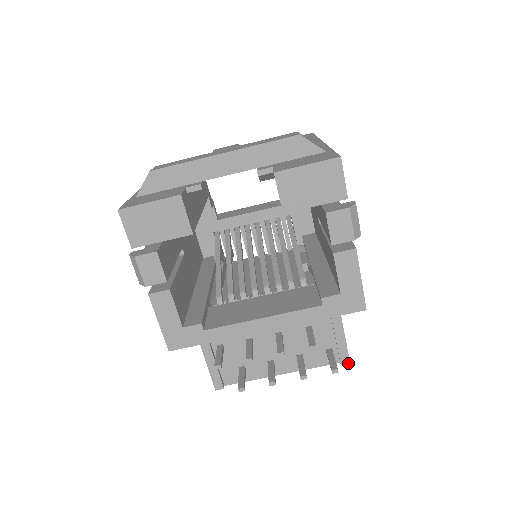
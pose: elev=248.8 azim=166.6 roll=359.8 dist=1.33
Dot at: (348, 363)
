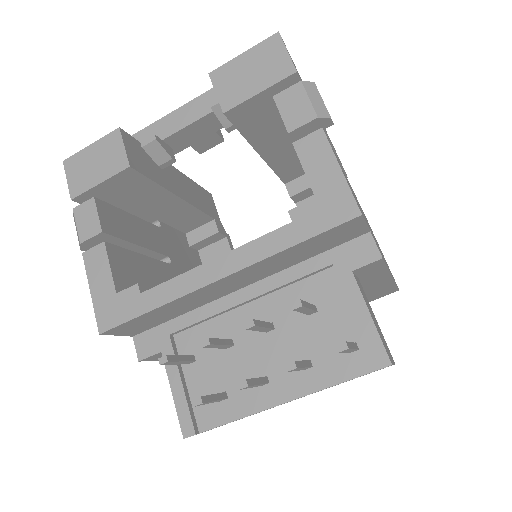
Dot at: (388, 364)
